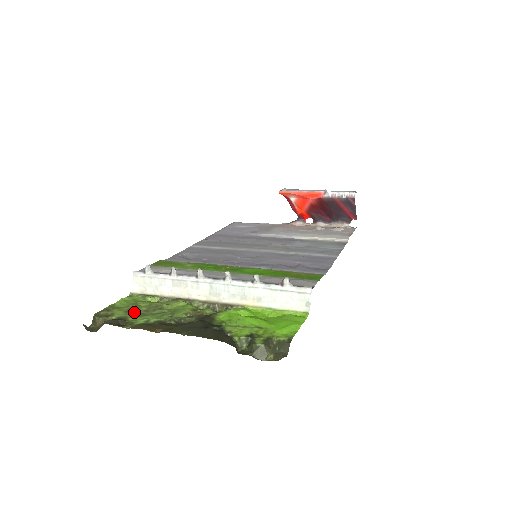
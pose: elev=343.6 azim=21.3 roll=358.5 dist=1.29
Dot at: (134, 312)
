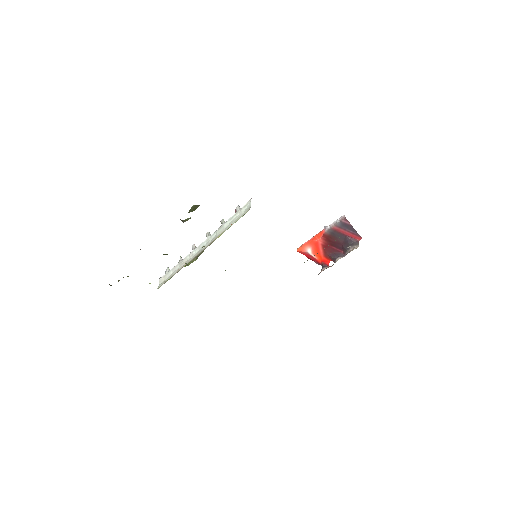
Dot at: occluded
